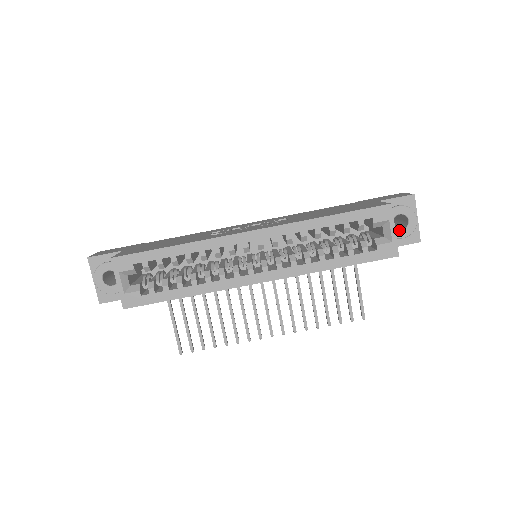
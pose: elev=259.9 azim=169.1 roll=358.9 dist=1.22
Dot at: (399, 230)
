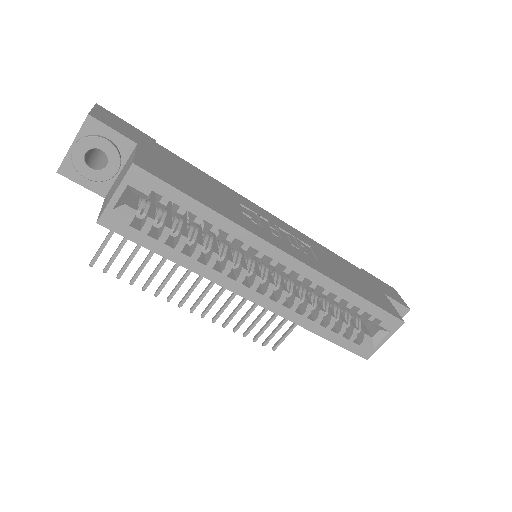
Dot at: occluded
